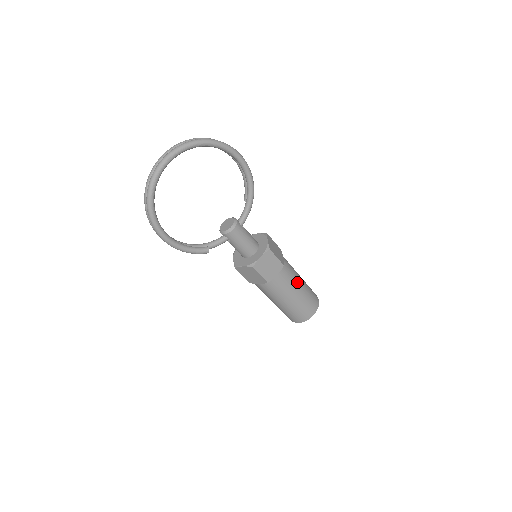
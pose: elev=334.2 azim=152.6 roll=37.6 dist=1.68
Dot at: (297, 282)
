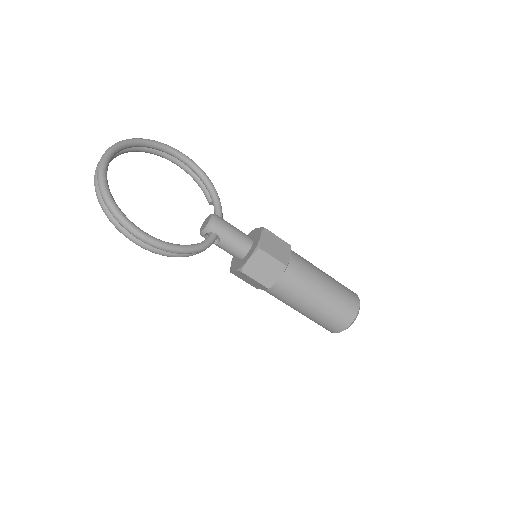
Dot at: (316, 267)
